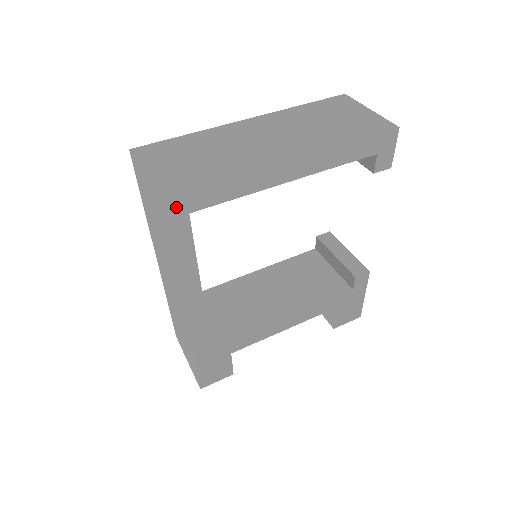
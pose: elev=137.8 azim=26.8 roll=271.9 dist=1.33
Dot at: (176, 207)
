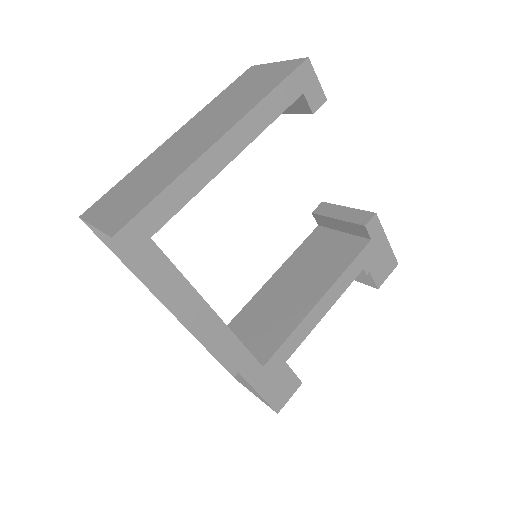
Dot at: (133, 238)
